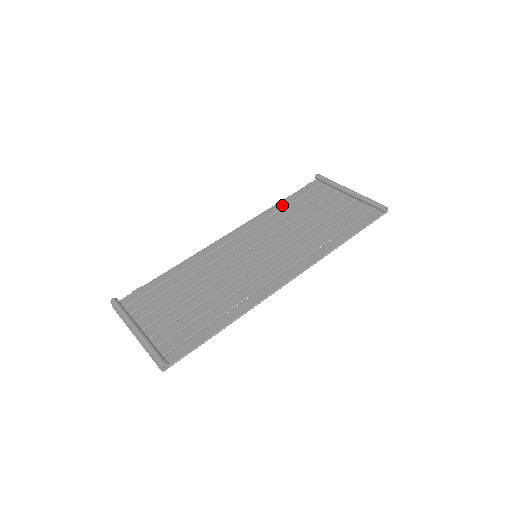
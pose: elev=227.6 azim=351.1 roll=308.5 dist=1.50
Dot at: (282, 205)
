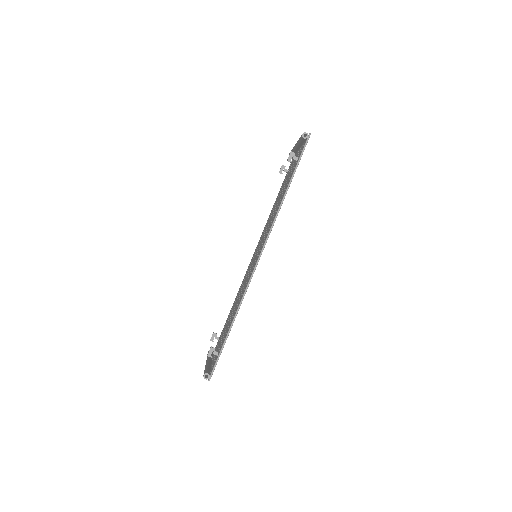
Dot at: (275, 201)
